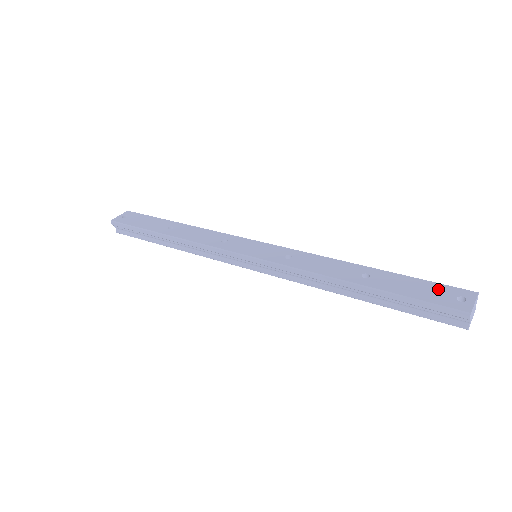
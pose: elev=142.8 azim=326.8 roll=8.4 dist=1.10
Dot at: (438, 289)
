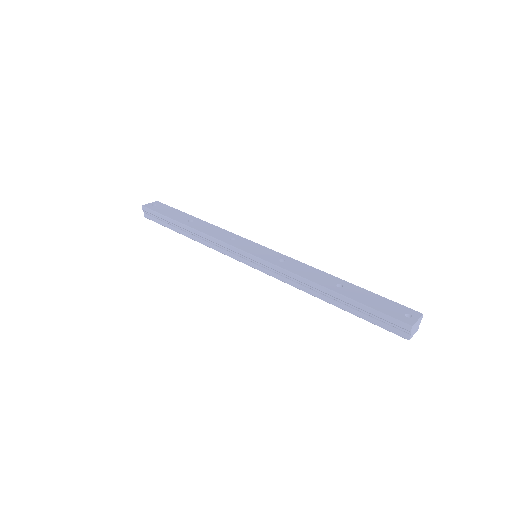
Dot at: (393, 305)
